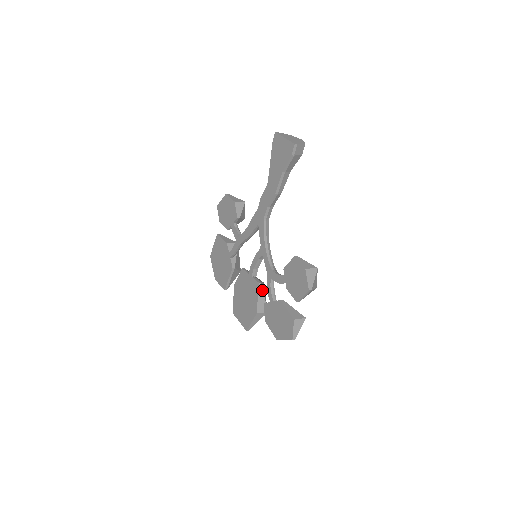
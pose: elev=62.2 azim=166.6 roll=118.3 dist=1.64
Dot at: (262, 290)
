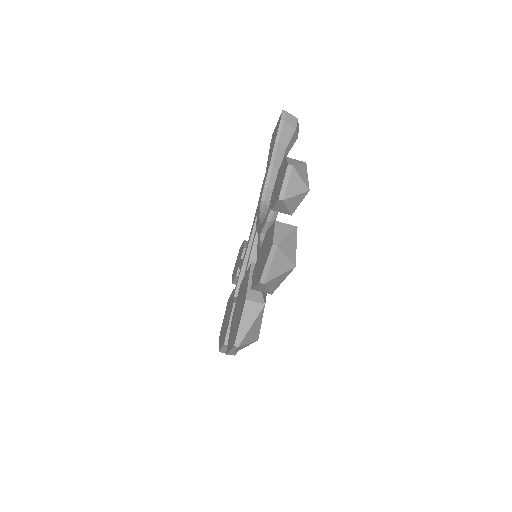
Dot at: occluded
